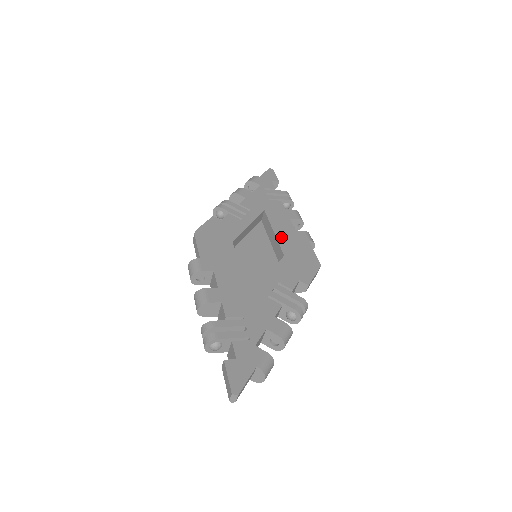
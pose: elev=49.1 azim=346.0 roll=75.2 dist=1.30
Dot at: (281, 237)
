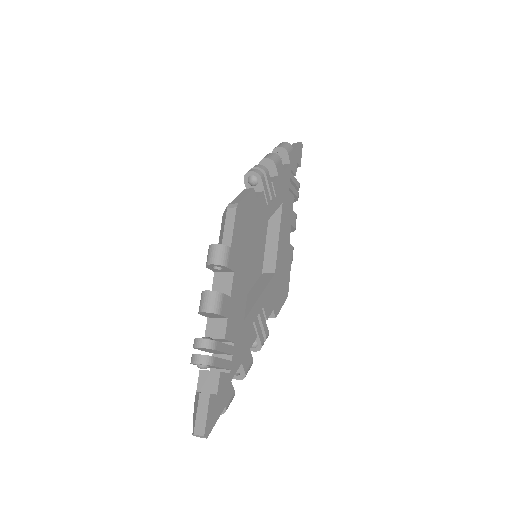
Dot at: (281, 247)
